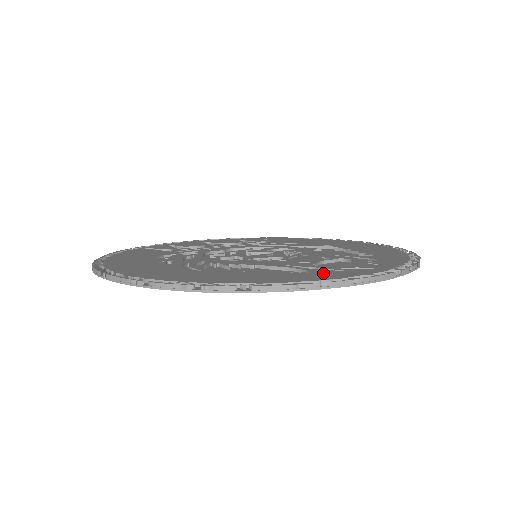
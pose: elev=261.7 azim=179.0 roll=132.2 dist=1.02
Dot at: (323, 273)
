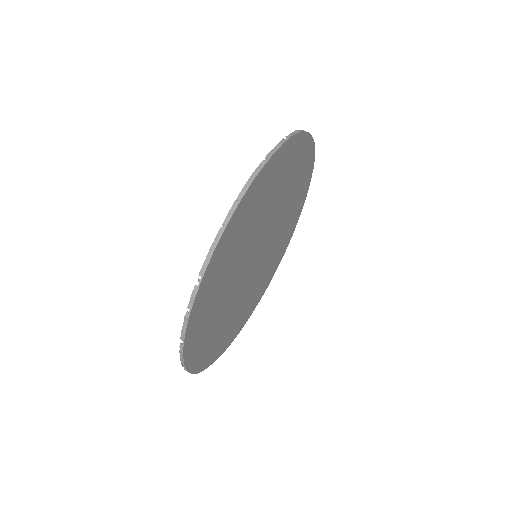
Dot at: occluded
